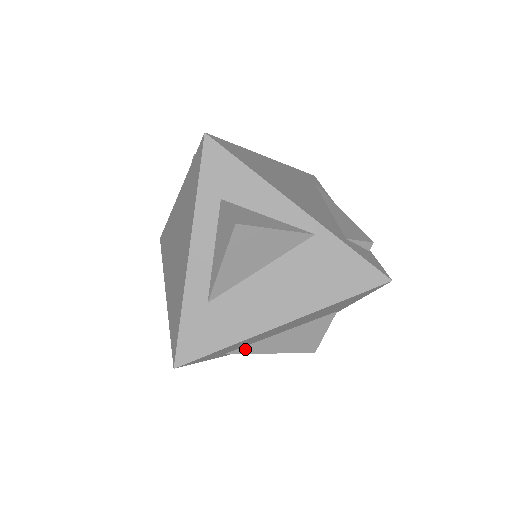
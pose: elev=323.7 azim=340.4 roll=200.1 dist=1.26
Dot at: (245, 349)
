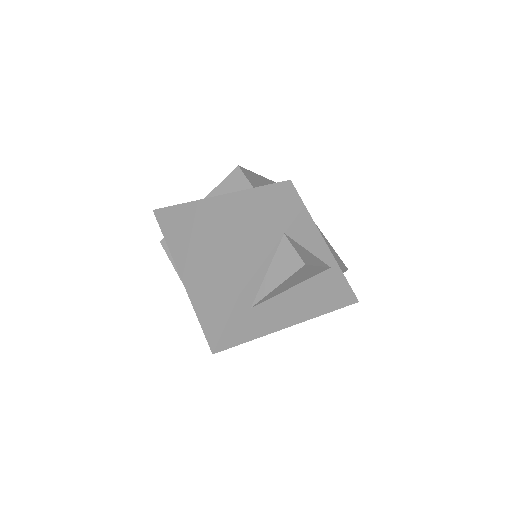
Dot at: occluded
